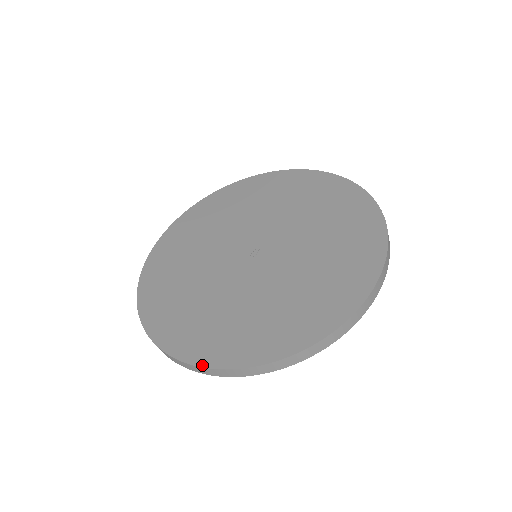
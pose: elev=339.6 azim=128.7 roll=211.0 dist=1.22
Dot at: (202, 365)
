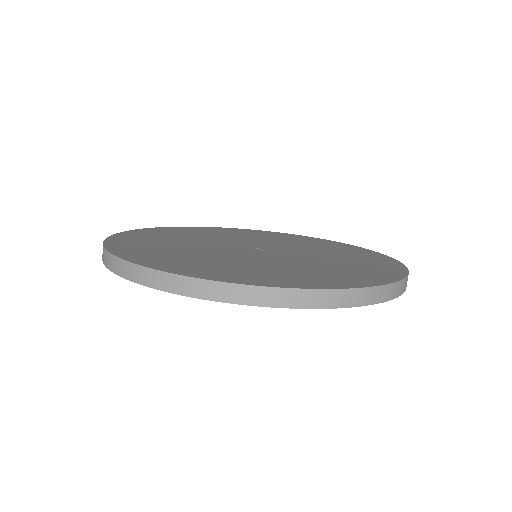
Dot at: (161, 269)
